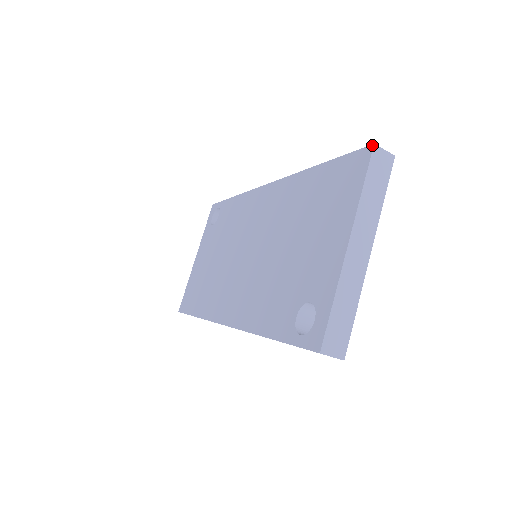
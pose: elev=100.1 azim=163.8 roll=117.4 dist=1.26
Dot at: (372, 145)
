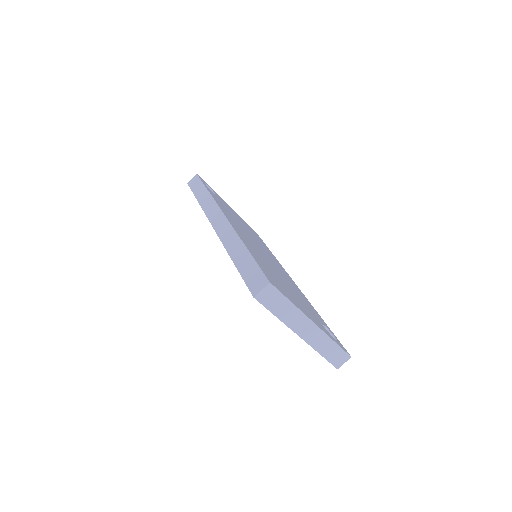
Dot at: (253, 297)
